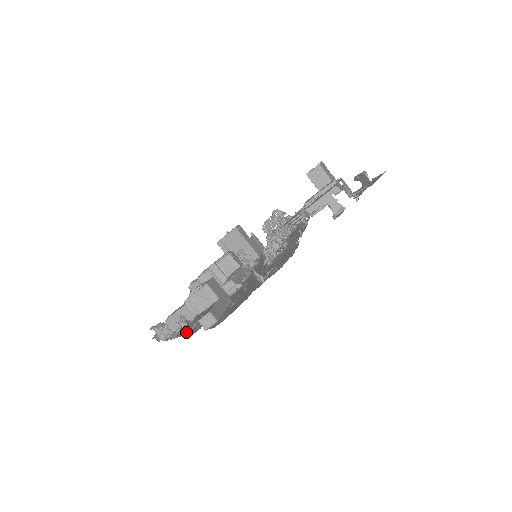
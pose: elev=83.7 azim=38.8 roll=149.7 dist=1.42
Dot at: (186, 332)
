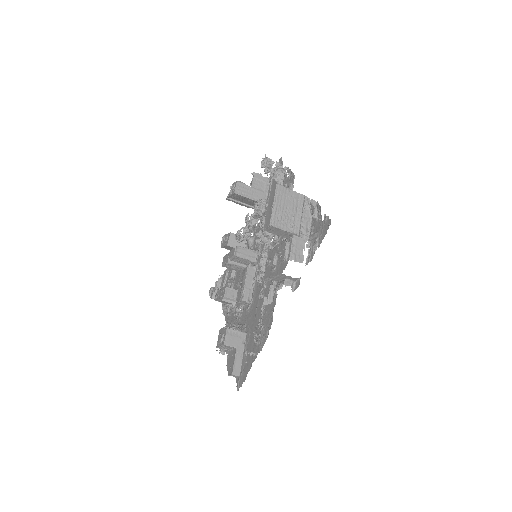
Dot at: occluded
